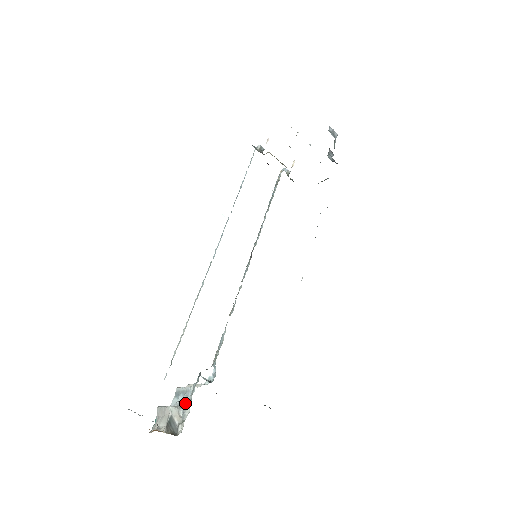
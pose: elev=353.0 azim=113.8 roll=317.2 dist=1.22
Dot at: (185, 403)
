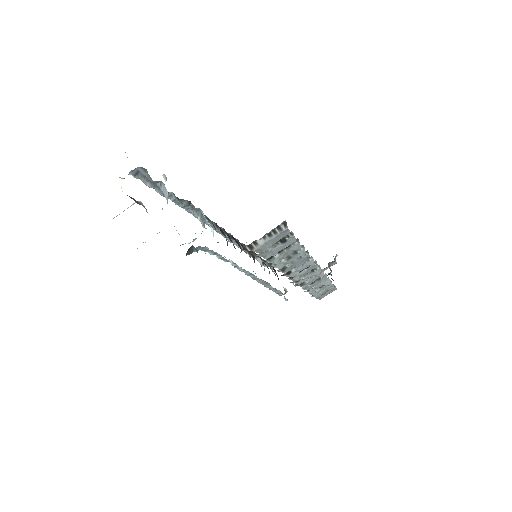
Dot at: occluded
